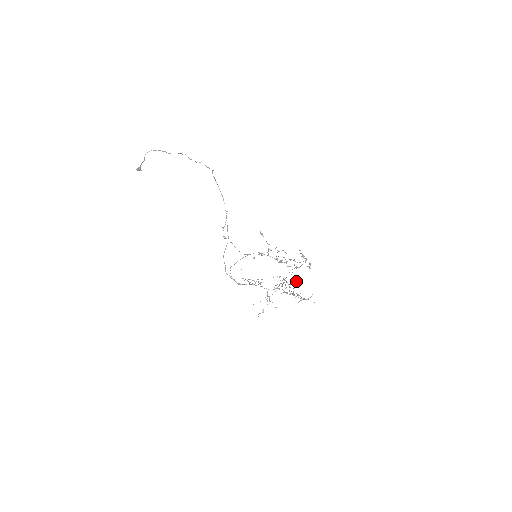
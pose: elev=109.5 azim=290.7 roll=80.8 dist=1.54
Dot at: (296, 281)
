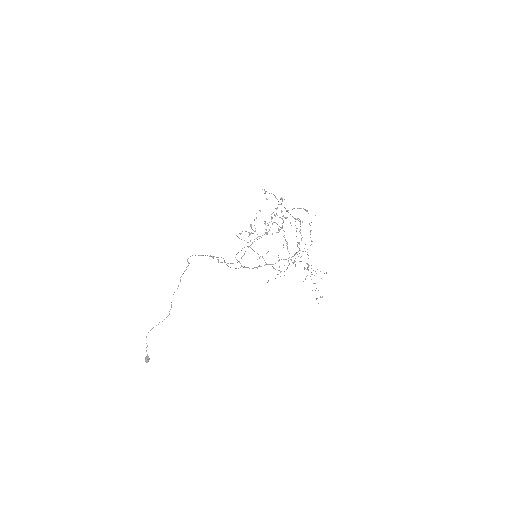
Dot at: occluded
